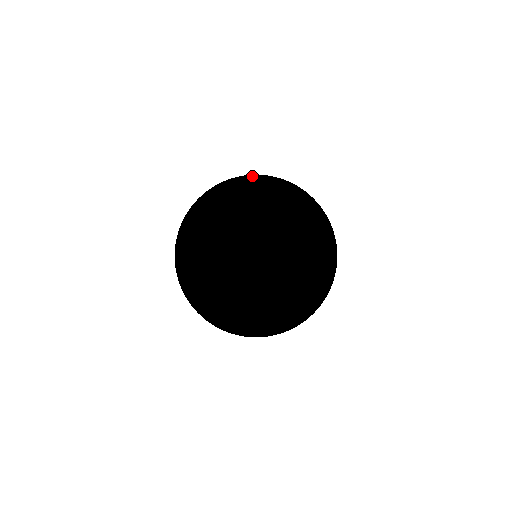
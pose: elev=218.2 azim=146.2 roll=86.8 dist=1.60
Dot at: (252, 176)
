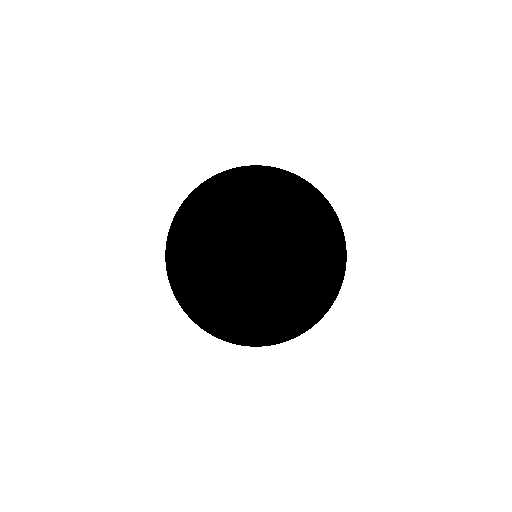
Dot at: occluded
